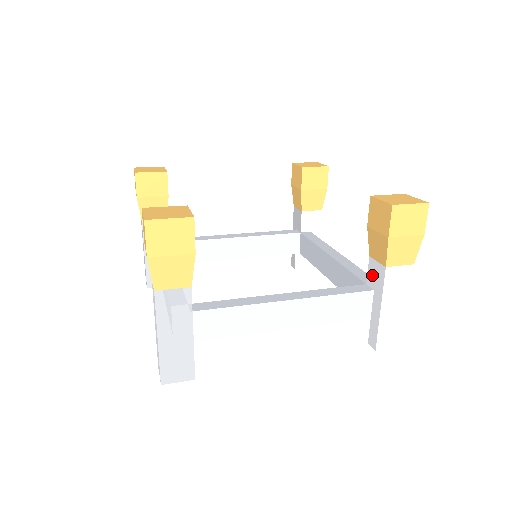
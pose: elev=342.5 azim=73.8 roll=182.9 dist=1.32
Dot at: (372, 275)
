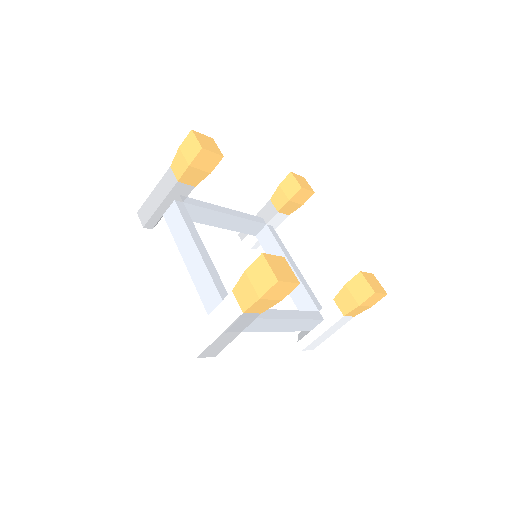
Dot at: (328, 311)
